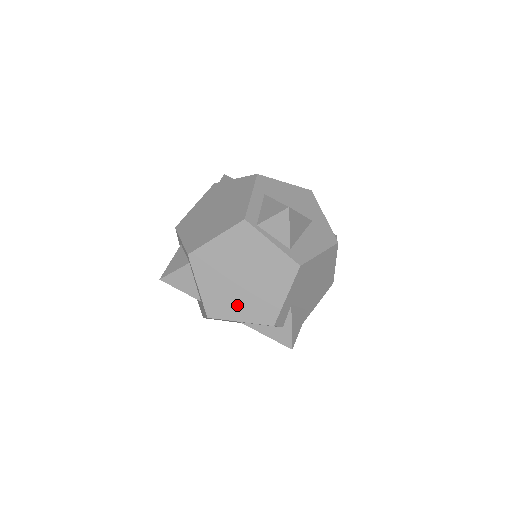
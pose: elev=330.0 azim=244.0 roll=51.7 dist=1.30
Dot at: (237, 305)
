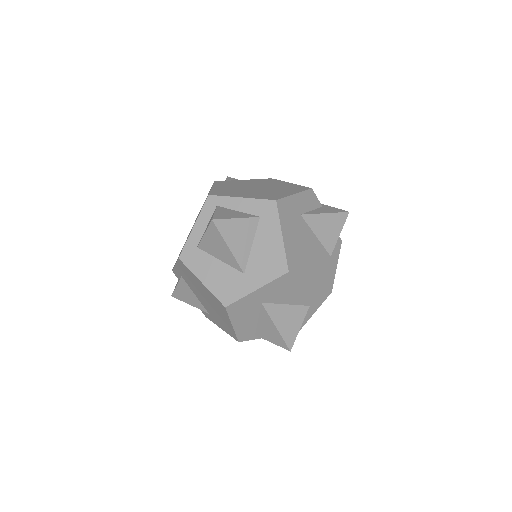
Dot at: (278, 192)
